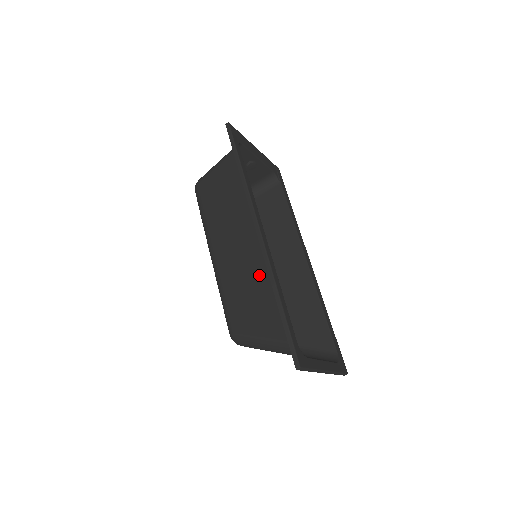
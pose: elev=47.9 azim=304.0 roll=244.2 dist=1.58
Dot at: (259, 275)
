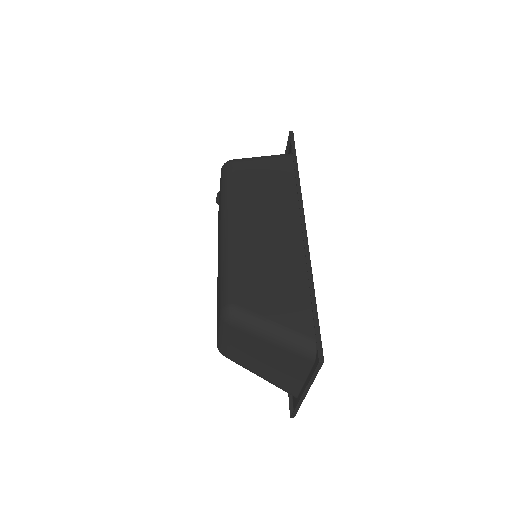
Dot at: (286, 263)
